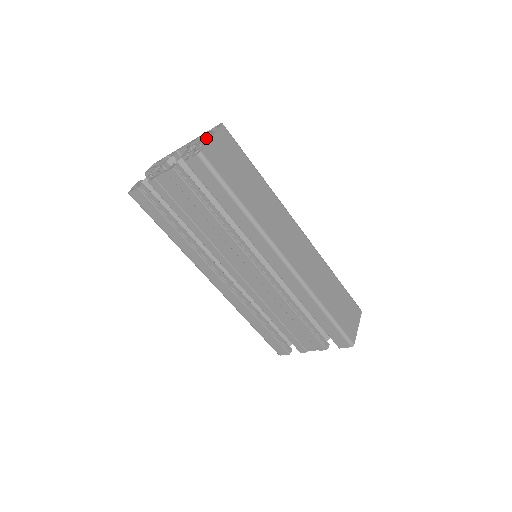
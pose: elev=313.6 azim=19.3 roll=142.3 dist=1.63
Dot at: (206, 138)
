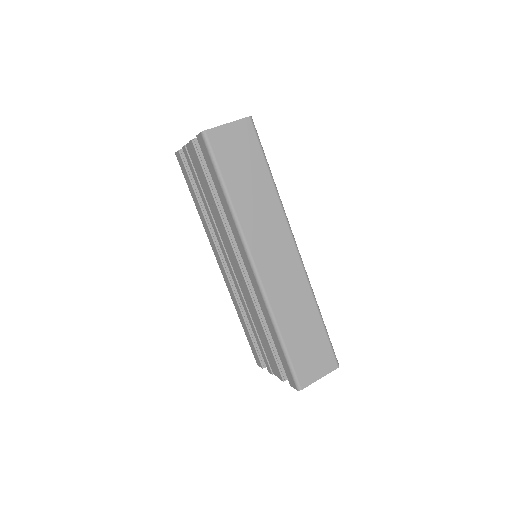
Dot at: occluded
